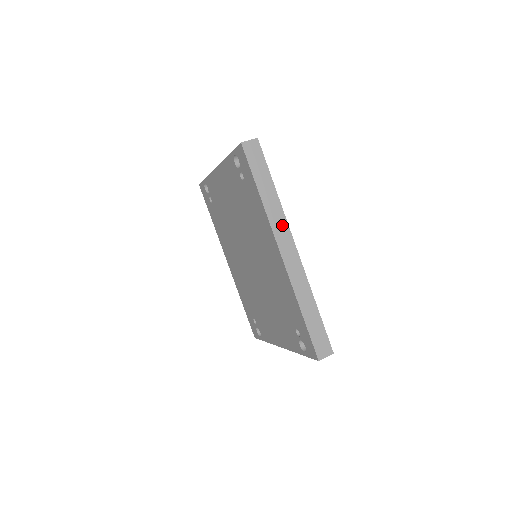
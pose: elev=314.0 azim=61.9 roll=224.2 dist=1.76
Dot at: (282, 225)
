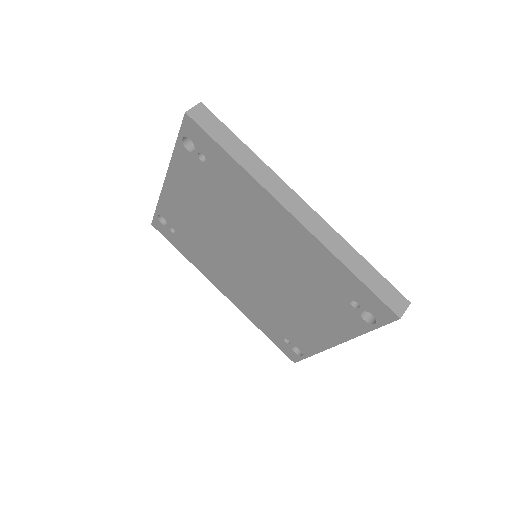
Dot at: (276, 183)
